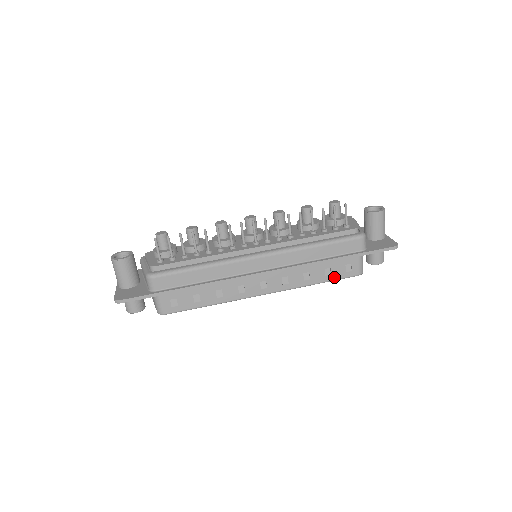
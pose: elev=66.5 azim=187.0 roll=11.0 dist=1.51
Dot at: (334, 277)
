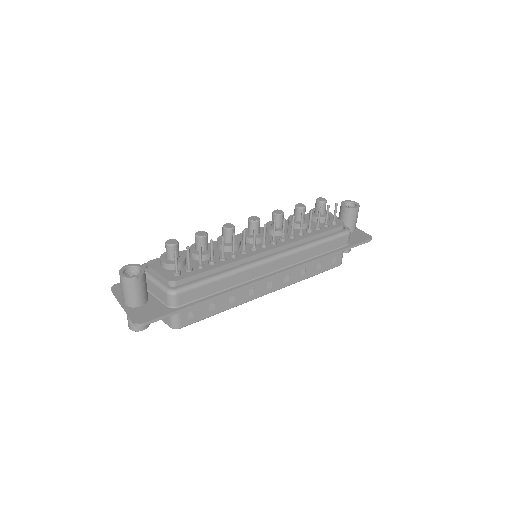
Dot at: (322, 270)
